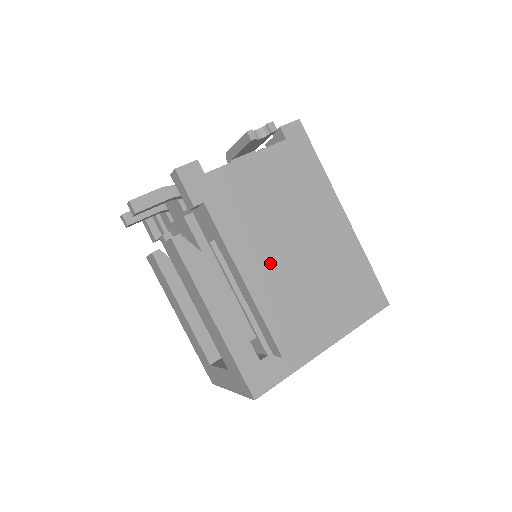
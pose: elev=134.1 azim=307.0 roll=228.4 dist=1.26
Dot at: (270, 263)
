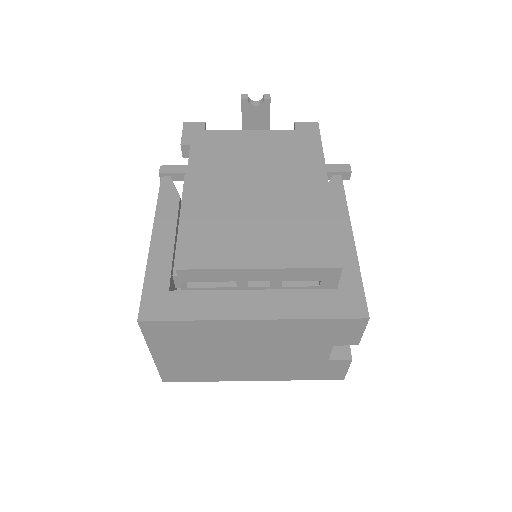
Dot at: (219, 198)
